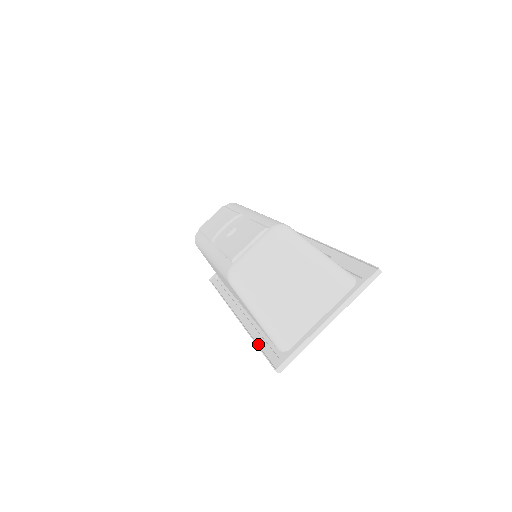
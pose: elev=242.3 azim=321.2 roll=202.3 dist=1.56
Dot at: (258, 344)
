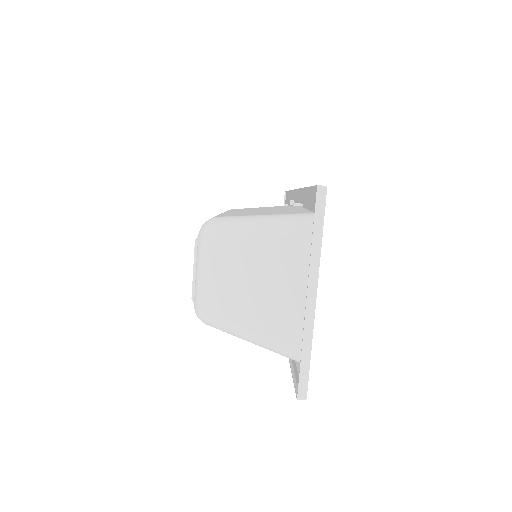
Dot at: (292, 363)
